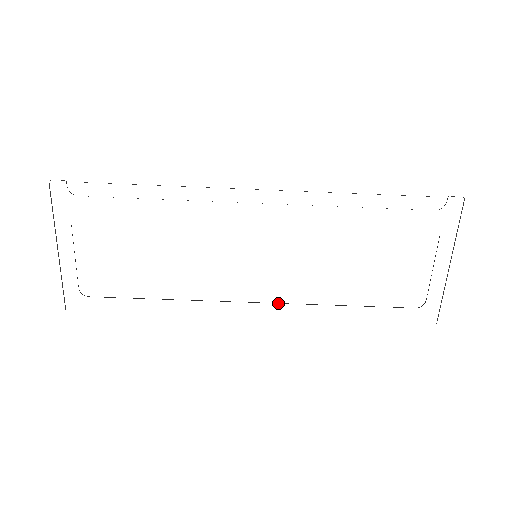
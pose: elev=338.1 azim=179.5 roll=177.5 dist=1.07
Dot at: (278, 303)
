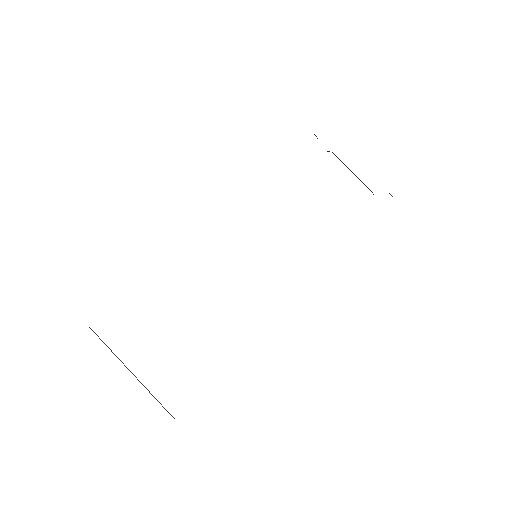
Dot at: occluded
